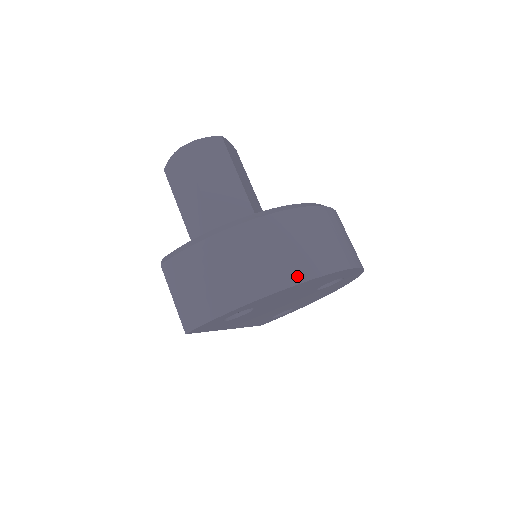
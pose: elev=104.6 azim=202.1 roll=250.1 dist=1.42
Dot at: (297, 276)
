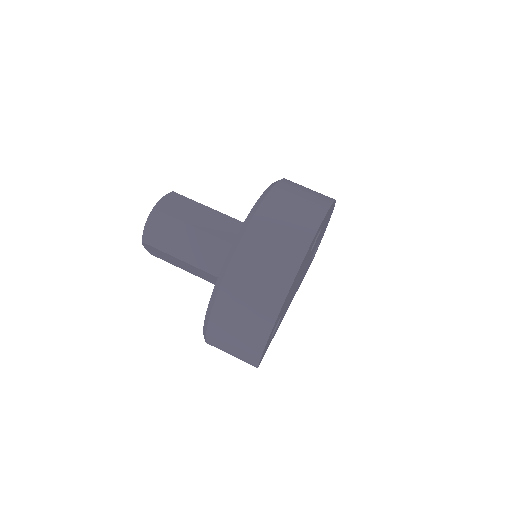
Dot at: (279, 296)
